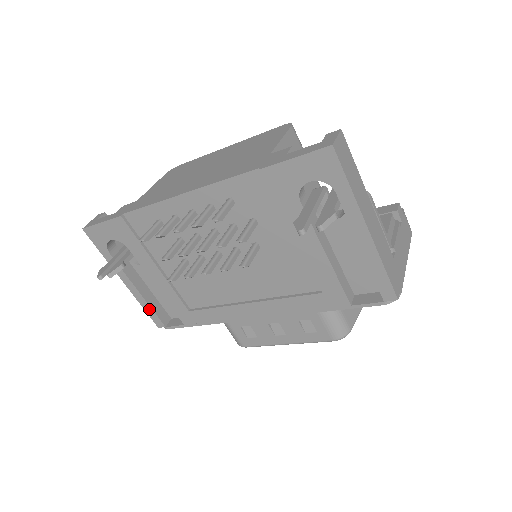
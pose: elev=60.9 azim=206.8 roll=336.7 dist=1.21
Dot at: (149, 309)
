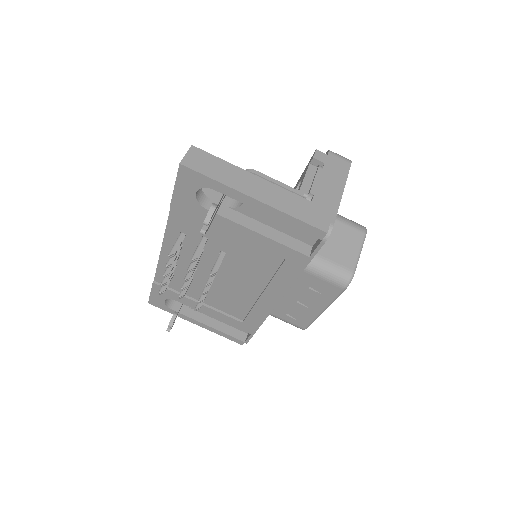
Dot at: (225, 335)
